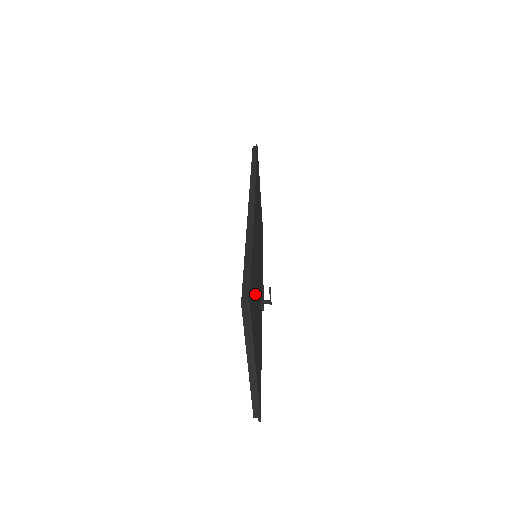
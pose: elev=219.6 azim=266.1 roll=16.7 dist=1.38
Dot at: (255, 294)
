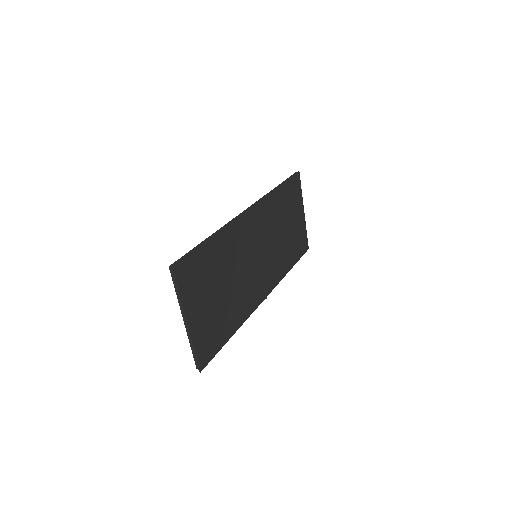
Dot at: (214, 274)
